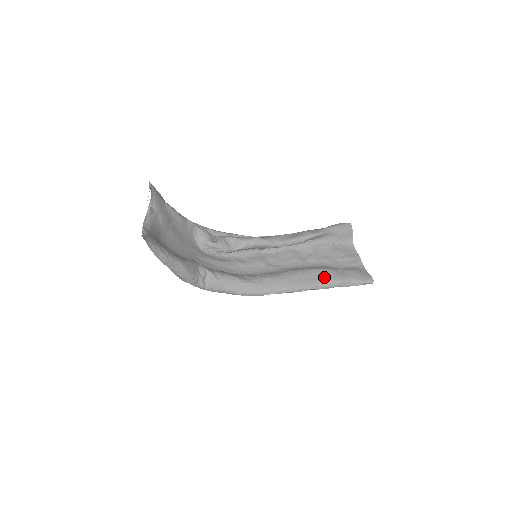
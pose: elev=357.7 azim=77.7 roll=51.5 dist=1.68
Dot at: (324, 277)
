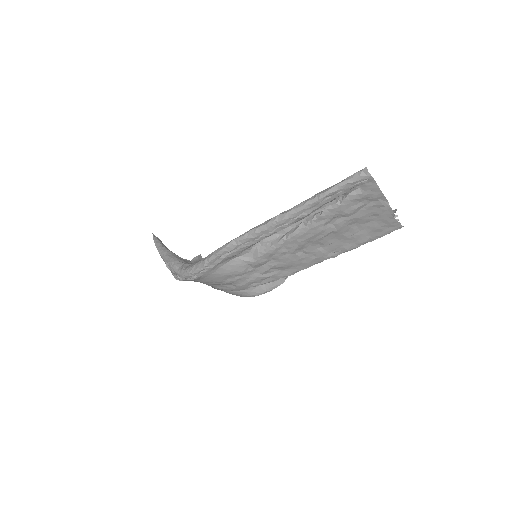
Dot at: occluded
